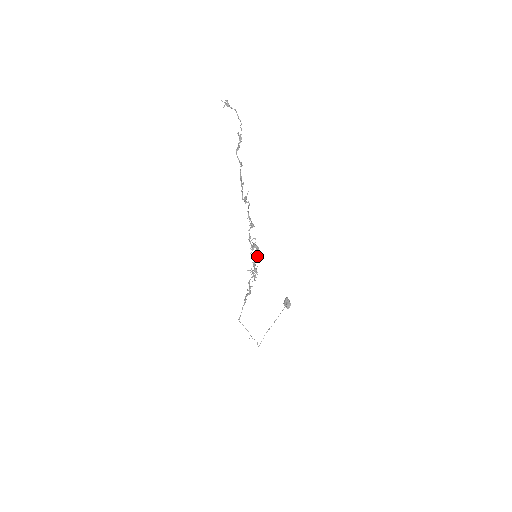
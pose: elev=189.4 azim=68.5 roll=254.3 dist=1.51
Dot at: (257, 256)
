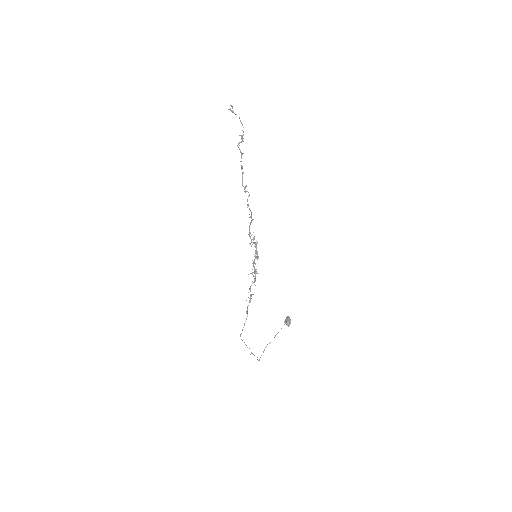
Dot at: (257, 253)
